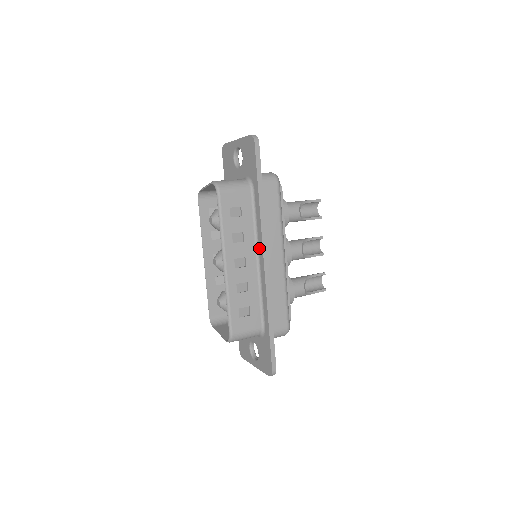
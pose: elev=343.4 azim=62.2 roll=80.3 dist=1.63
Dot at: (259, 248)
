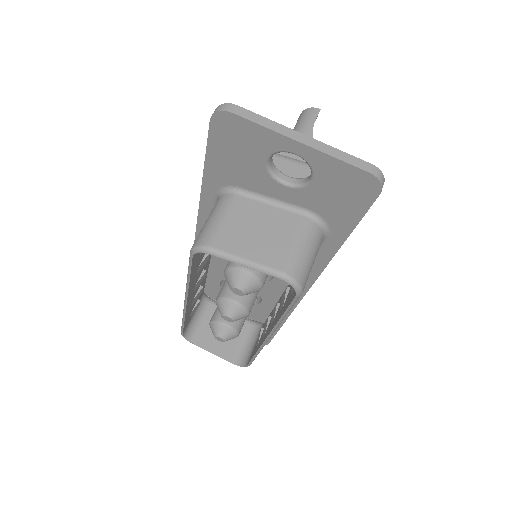
Dot at: occluded
